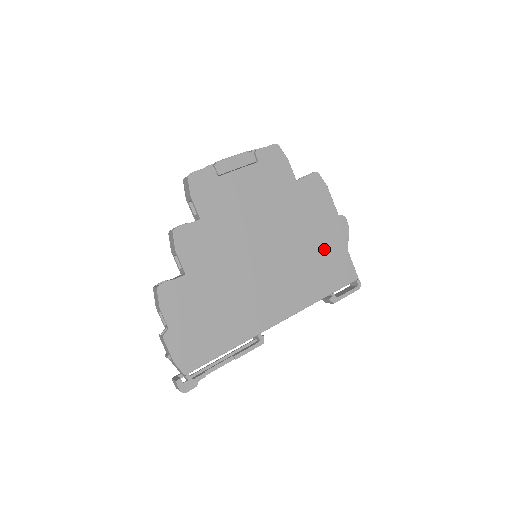
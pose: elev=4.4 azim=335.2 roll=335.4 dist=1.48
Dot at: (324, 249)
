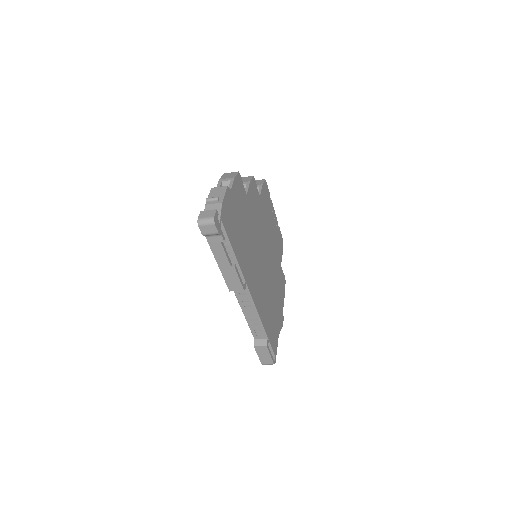
Dot at: (275, 312)
